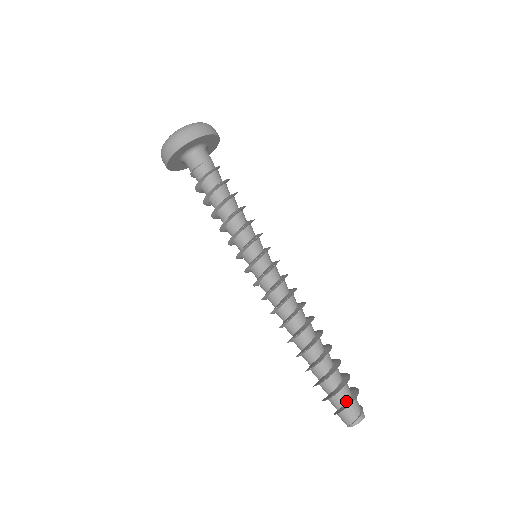
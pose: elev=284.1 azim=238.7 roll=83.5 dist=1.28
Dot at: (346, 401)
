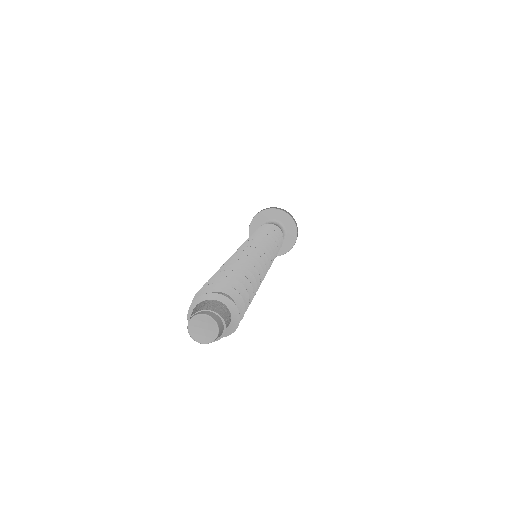
Dot at: (216, 301)
